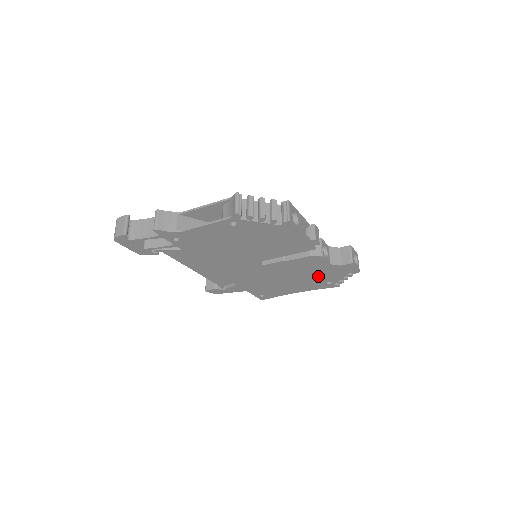
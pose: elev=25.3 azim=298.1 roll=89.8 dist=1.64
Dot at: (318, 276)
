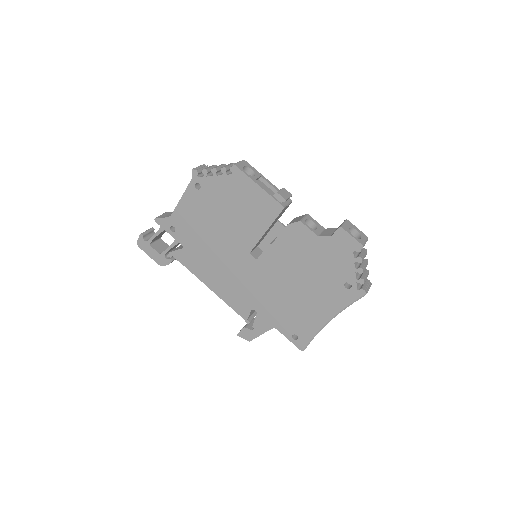
Dot at: (324, 270)
